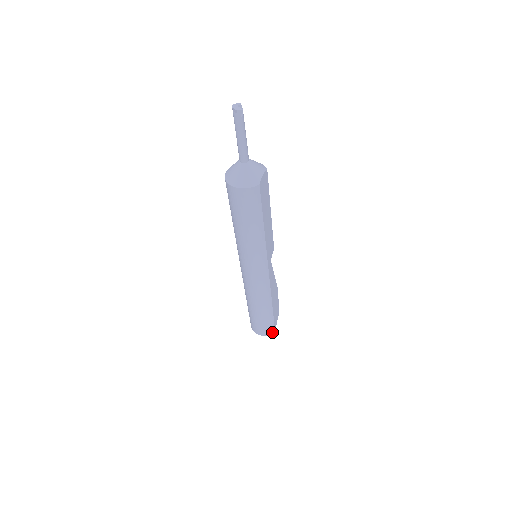
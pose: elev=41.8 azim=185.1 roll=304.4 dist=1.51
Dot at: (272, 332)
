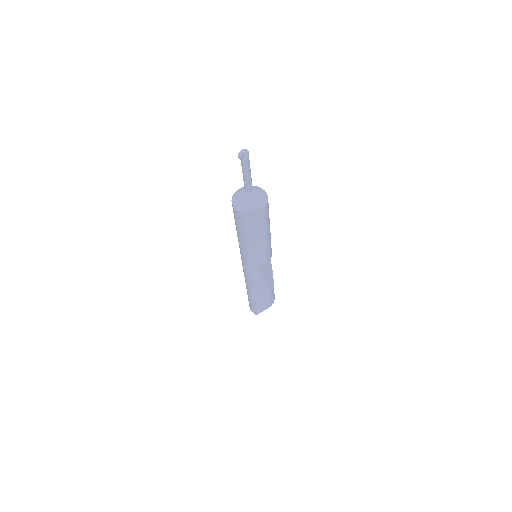
Dot at: (255, 313)
